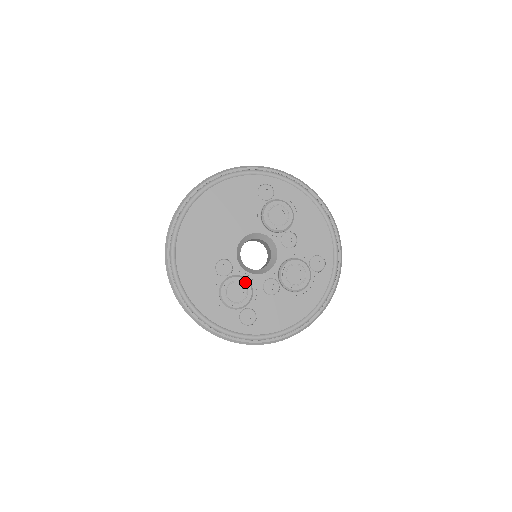
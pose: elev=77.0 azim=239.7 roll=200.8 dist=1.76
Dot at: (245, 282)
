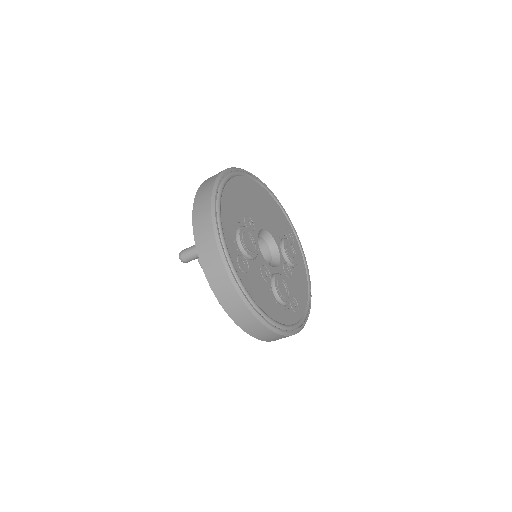
Dot at: (257, 246)
